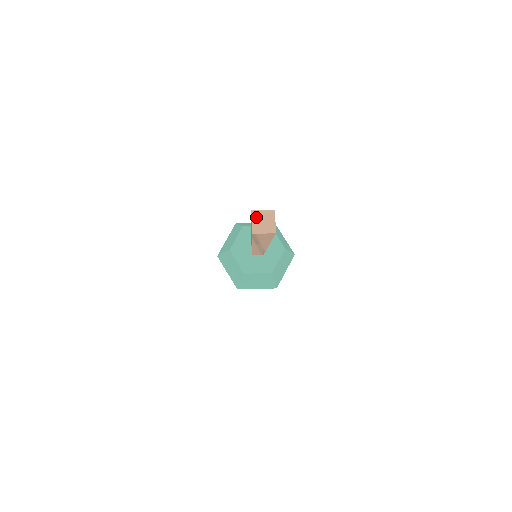
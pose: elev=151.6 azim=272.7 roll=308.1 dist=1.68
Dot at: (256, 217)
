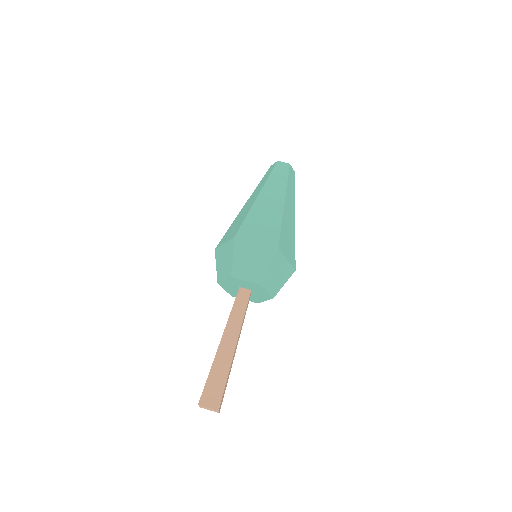
Dot at: (202, 406)
